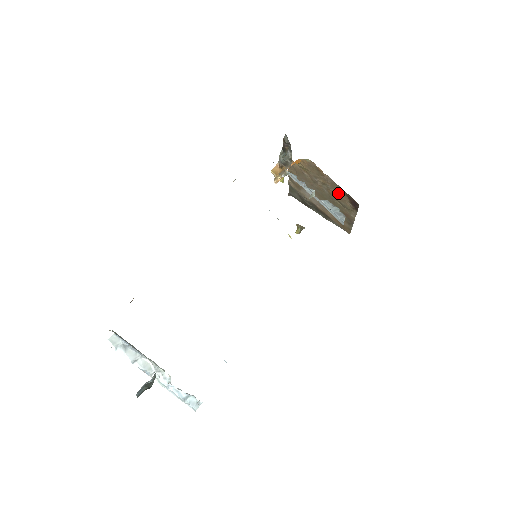
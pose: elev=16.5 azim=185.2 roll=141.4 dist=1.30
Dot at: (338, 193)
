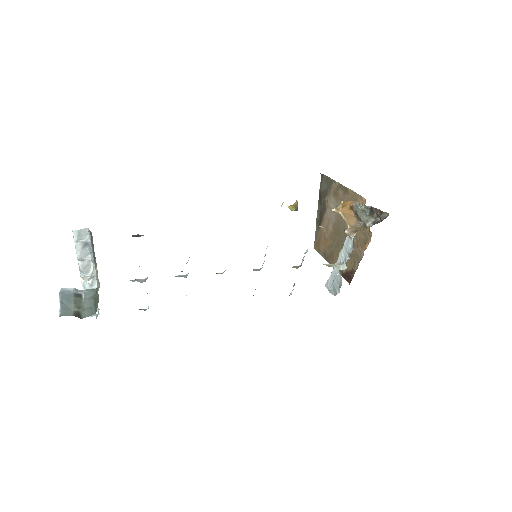
Dot at: (351, 258)
